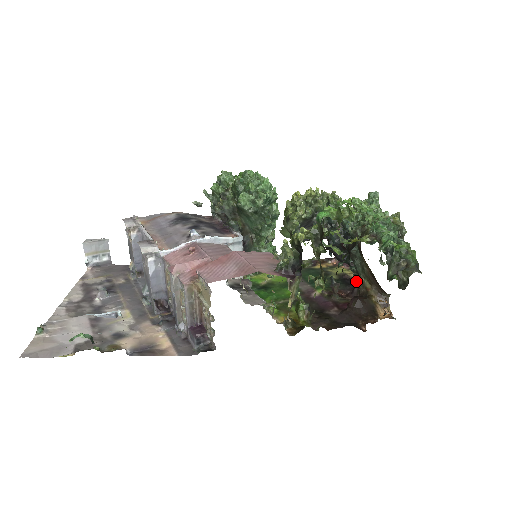
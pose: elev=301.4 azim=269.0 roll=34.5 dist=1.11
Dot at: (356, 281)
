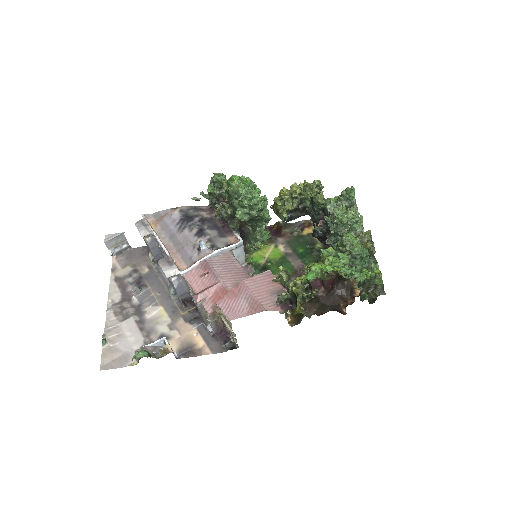
Dot at: occluded
